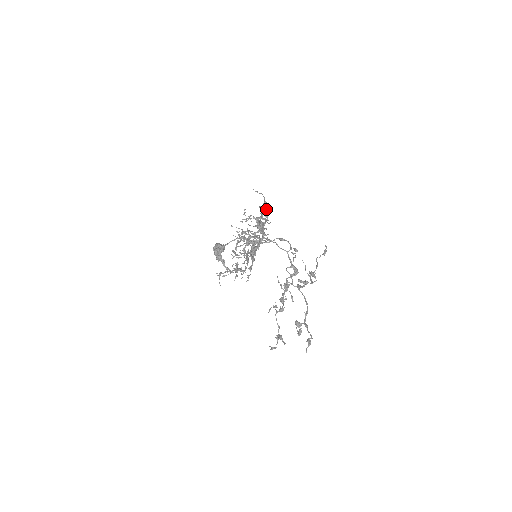
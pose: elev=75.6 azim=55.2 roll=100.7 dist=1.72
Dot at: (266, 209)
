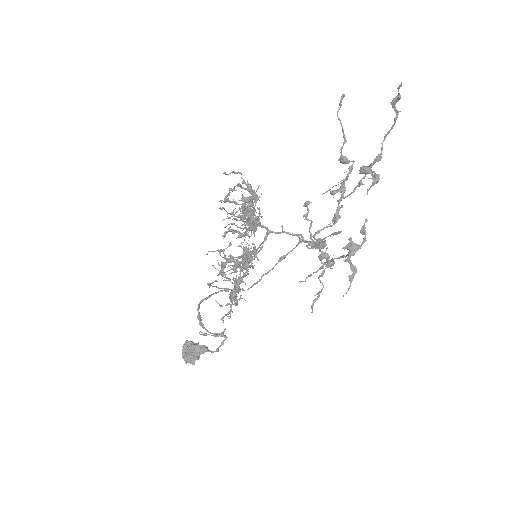
Dot at: (248, 204)
